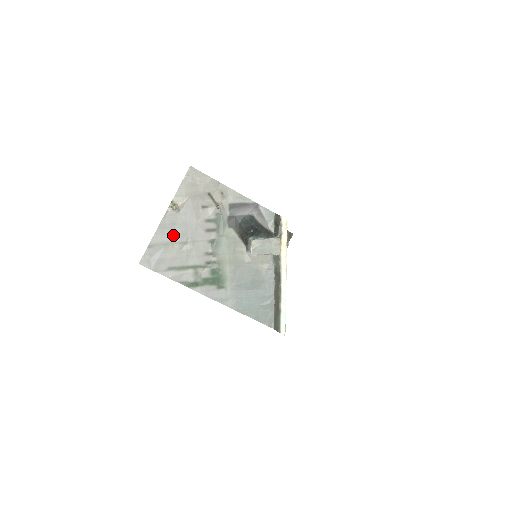
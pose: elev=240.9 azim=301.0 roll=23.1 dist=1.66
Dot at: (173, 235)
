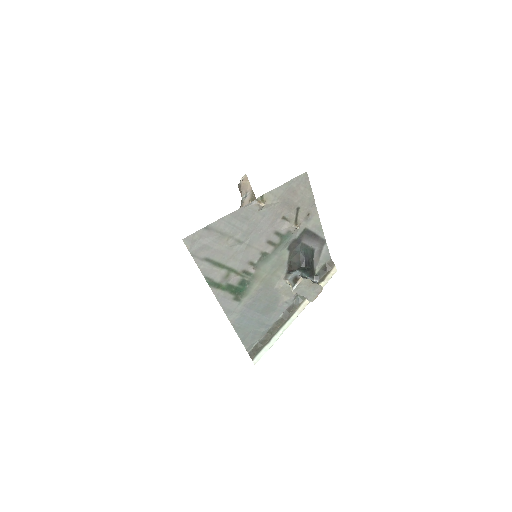
Dot at: (237, 229)
